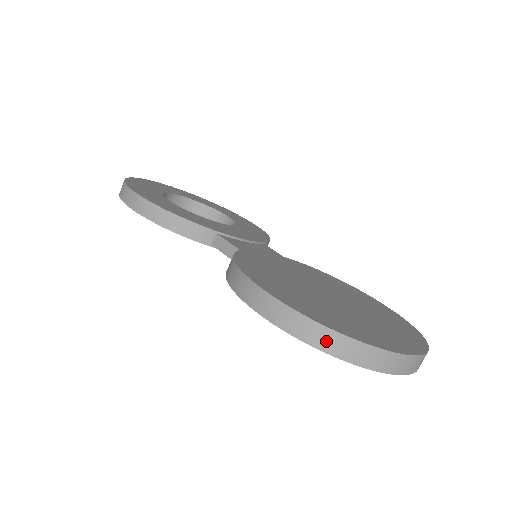
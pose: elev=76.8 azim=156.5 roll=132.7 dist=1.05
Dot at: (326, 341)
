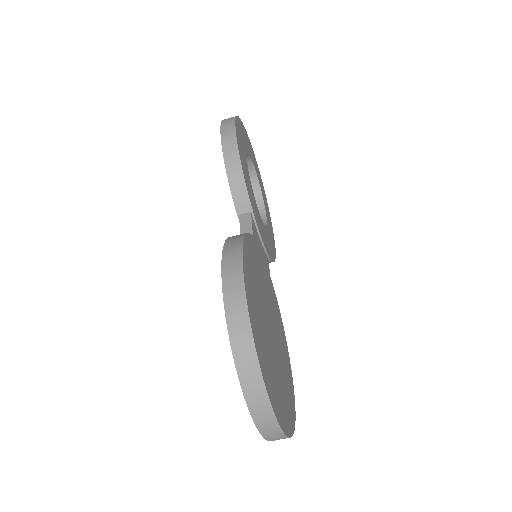
Dot at: (241, 344)
